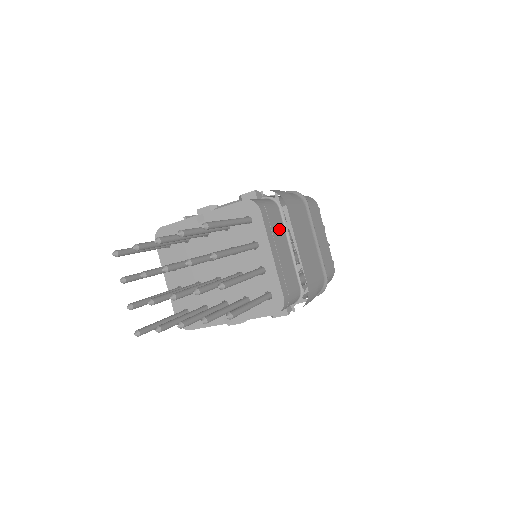
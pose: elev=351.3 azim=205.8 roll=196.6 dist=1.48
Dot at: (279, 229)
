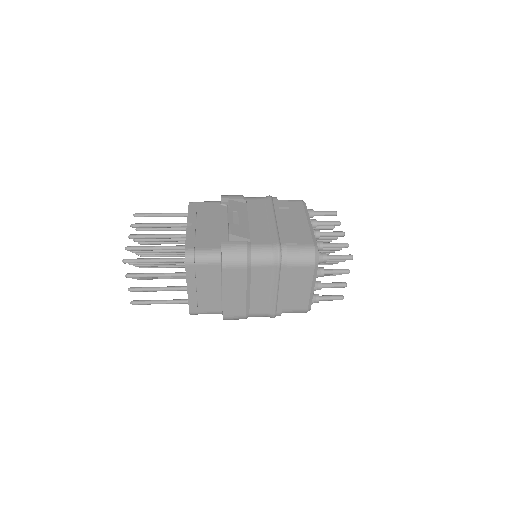
Dot at: (211, 277)
